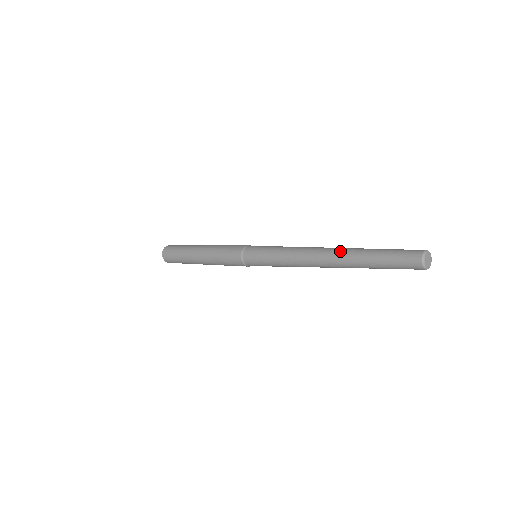
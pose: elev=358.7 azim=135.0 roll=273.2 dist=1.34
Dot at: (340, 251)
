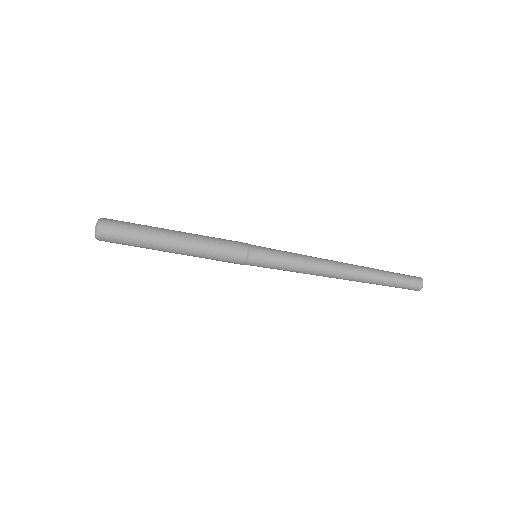
Dot at: occluded
